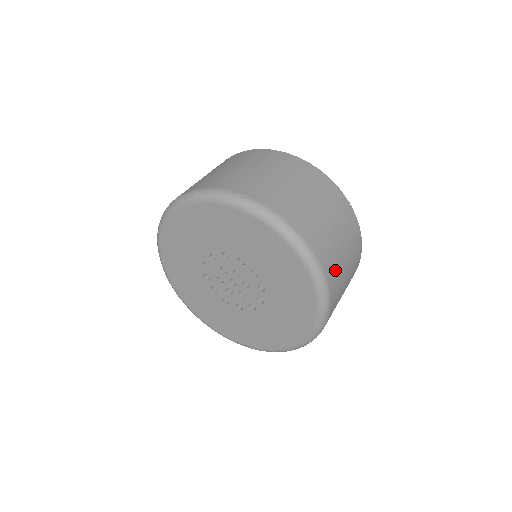
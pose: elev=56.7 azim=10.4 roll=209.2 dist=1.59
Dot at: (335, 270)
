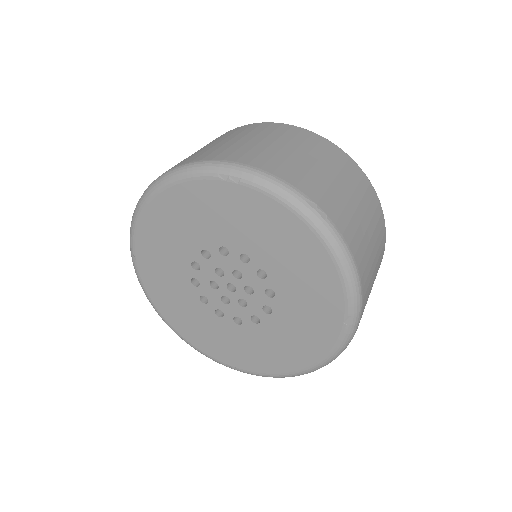
Dot at: (276, 162)
